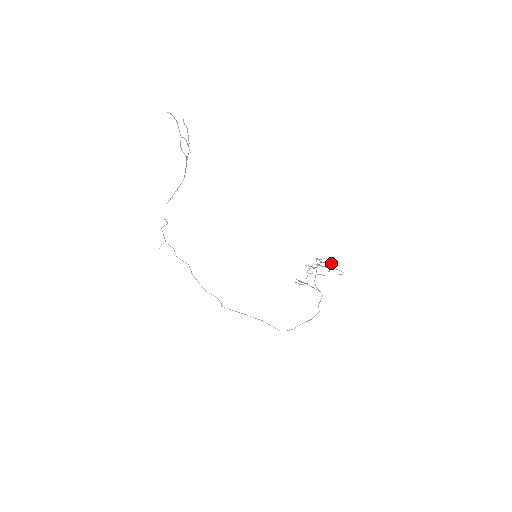
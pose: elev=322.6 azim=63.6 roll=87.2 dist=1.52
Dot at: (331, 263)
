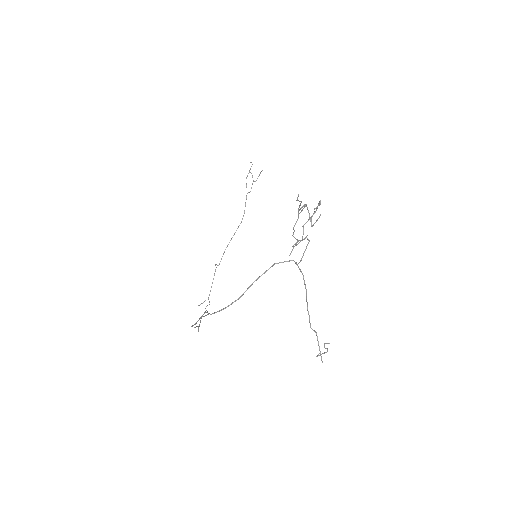
Dot at: (320, 215)
